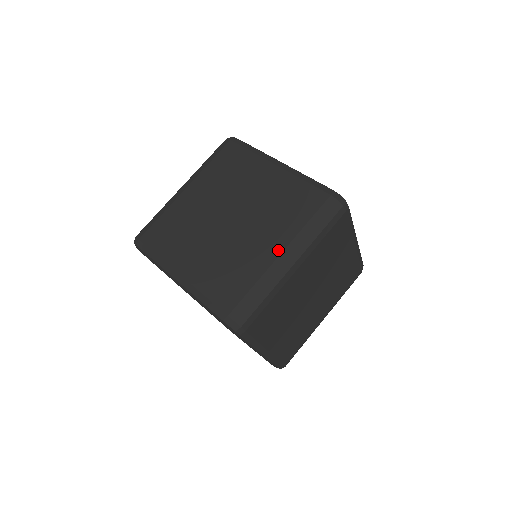
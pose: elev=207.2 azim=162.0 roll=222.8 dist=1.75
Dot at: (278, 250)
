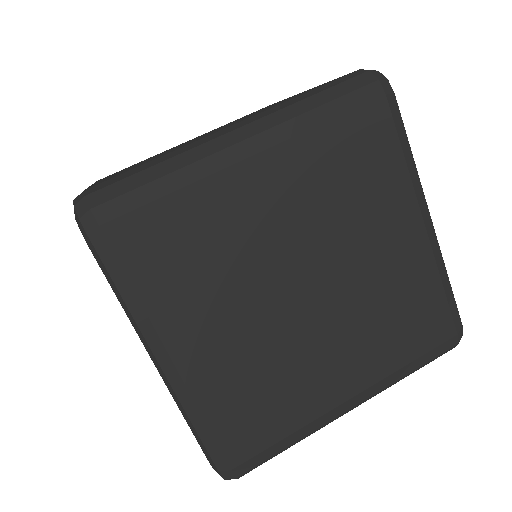
Dot at: occluded
